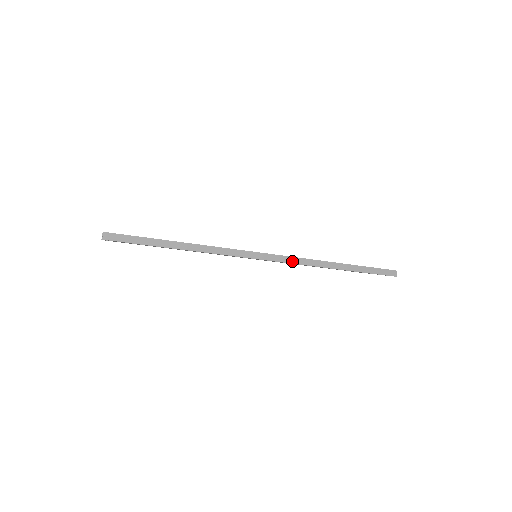
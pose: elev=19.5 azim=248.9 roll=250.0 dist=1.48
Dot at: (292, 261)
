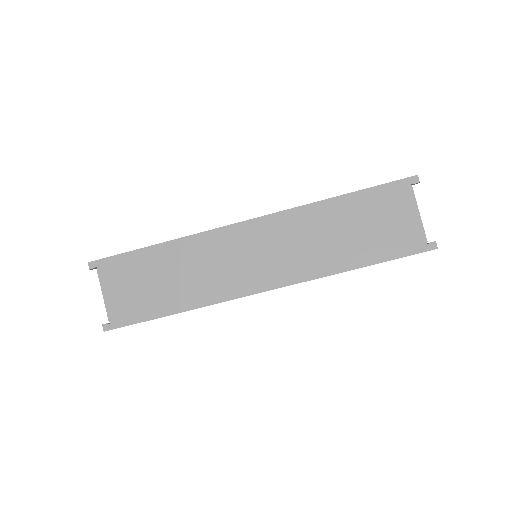
Dot at: (276, 213)
